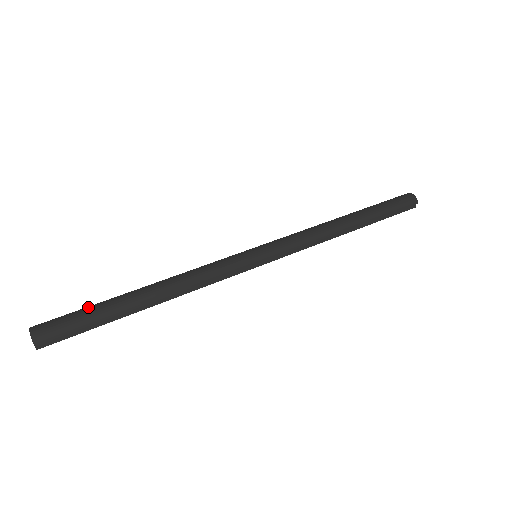
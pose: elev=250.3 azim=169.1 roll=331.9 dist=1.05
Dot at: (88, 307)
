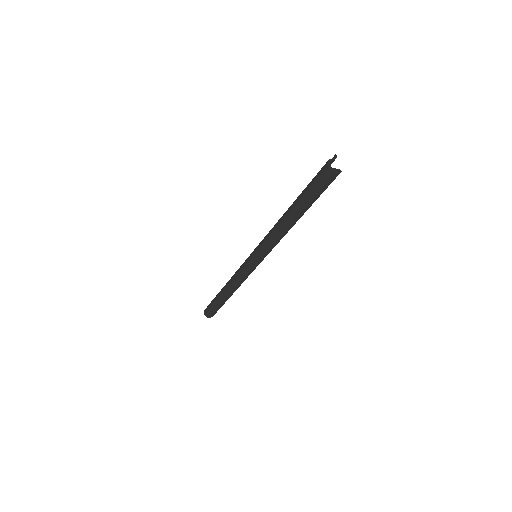
Dot at: (212, 302)
